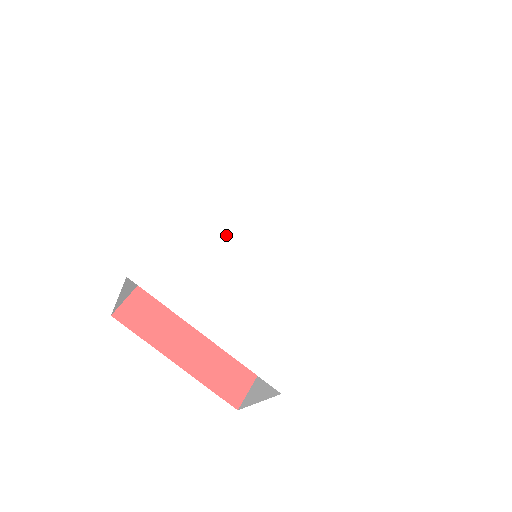
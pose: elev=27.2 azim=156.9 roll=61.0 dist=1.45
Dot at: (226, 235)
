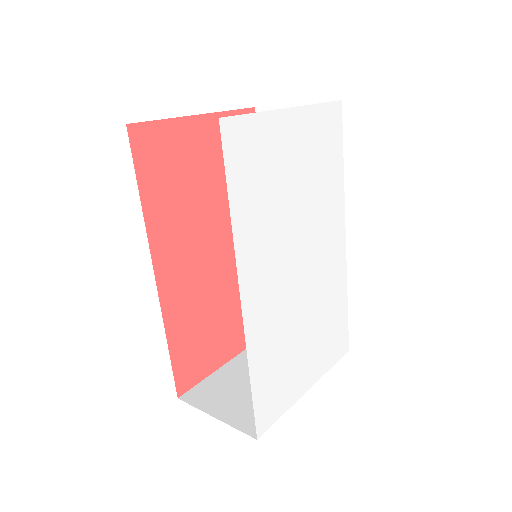
Dot at: (278, 321)
